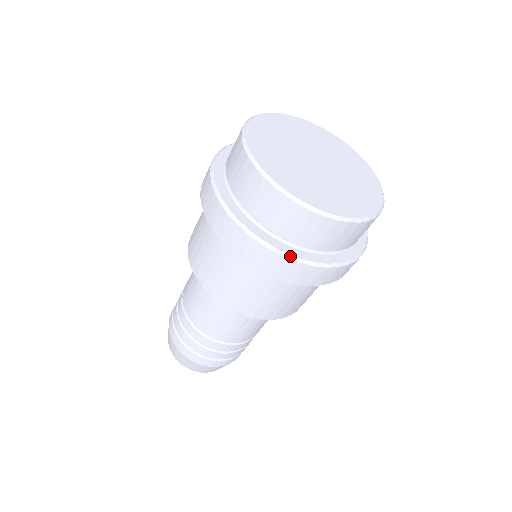
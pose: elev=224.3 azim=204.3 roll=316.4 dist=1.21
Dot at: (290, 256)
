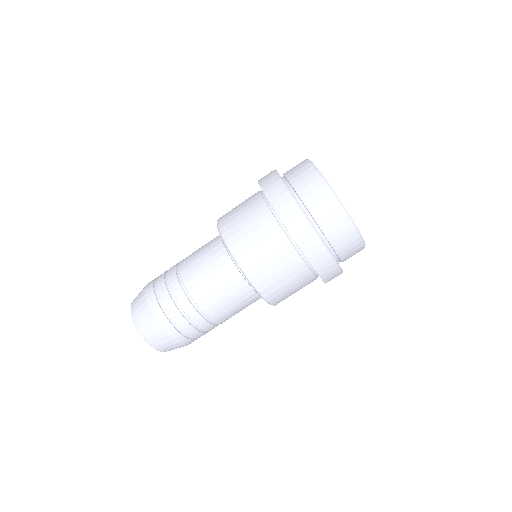
Dot at: (339, 266)
